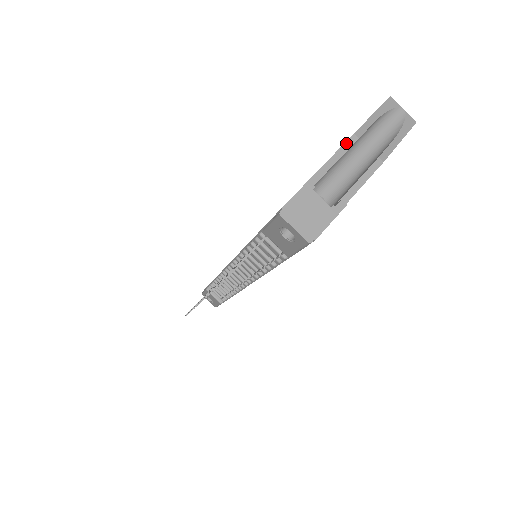
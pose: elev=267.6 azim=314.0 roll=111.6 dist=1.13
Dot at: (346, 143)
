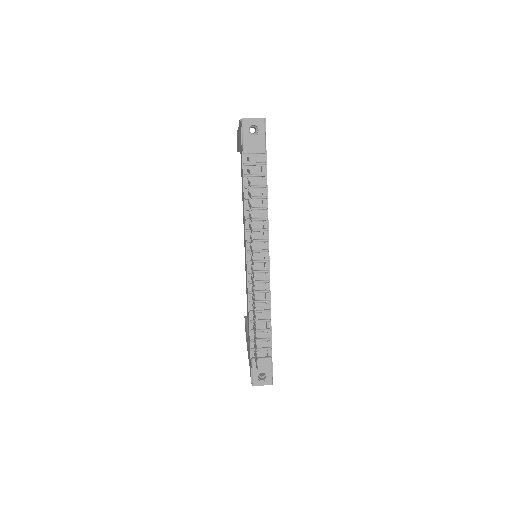
Dot at: occluded
